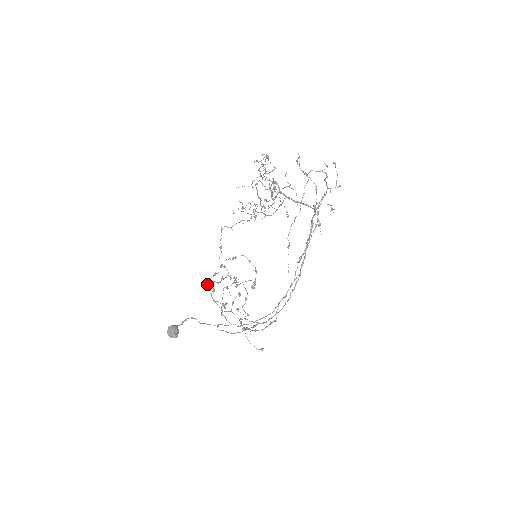
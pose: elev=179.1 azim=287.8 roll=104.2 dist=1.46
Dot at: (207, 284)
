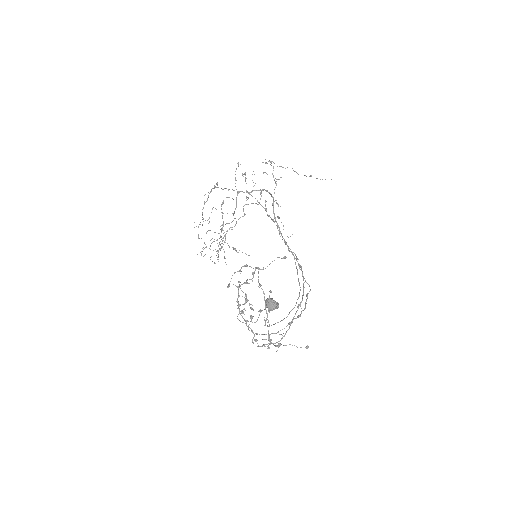
Dot at: (238, 294)
